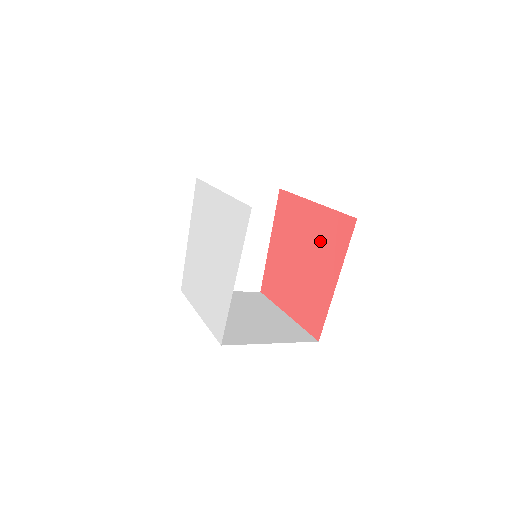
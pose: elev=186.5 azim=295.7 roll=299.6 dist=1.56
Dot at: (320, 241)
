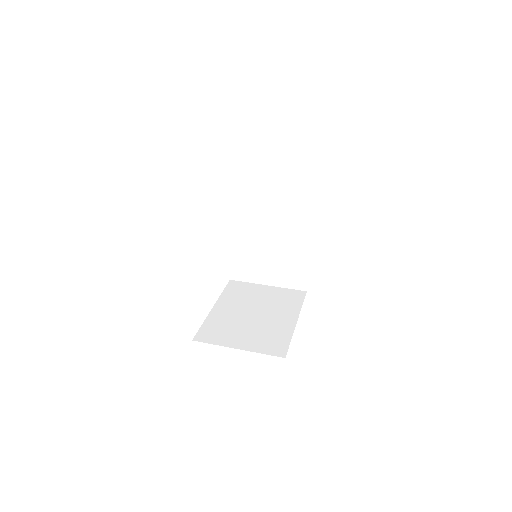
Dot at: occluded
